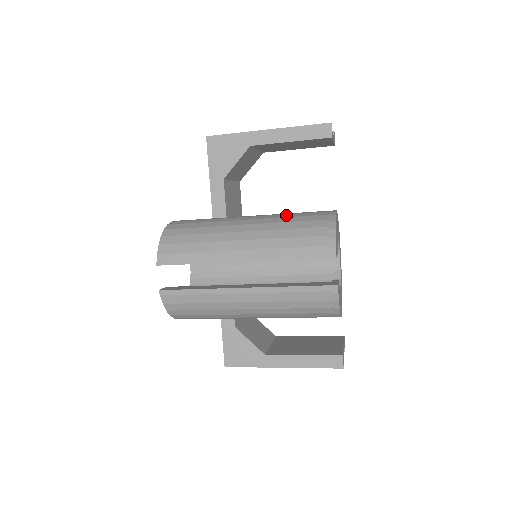
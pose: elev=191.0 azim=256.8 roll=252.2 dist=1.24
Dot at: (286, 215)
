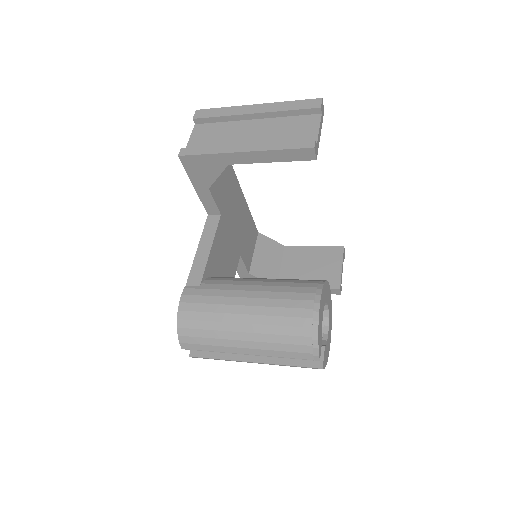
Dot at: (276, 311)
